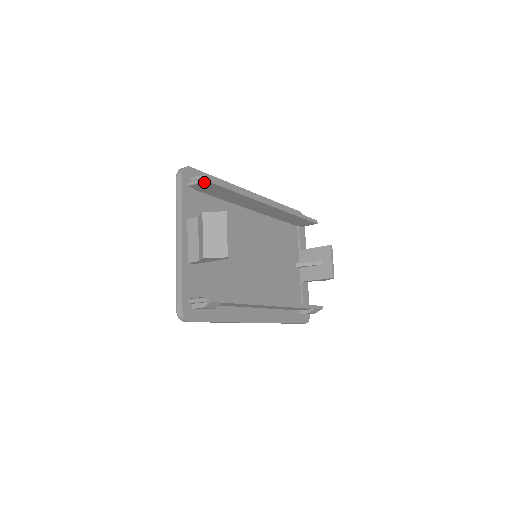
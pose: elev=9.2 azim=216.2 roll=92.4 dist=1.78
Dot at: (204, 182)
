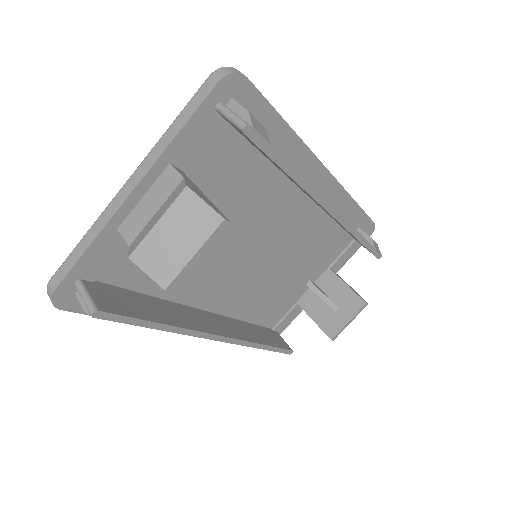
Dot at: (240, 129)
